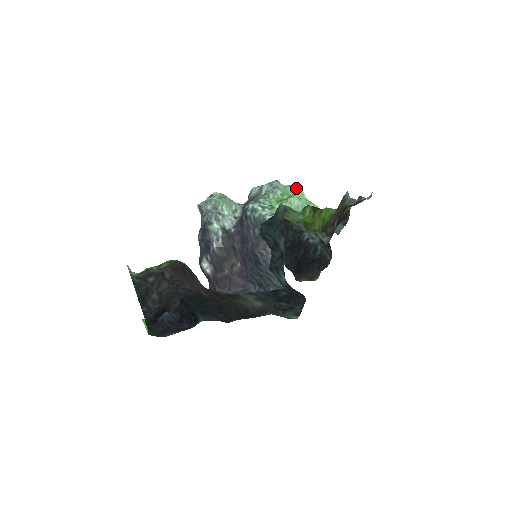
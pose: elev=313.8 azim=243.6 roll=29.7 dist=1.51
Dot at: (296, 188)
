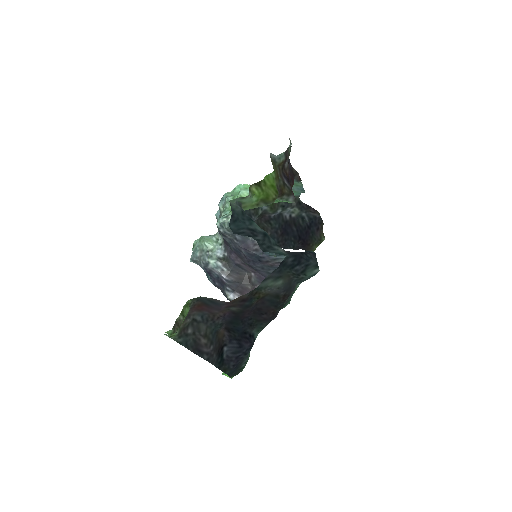
Dot at: (240, 186)
